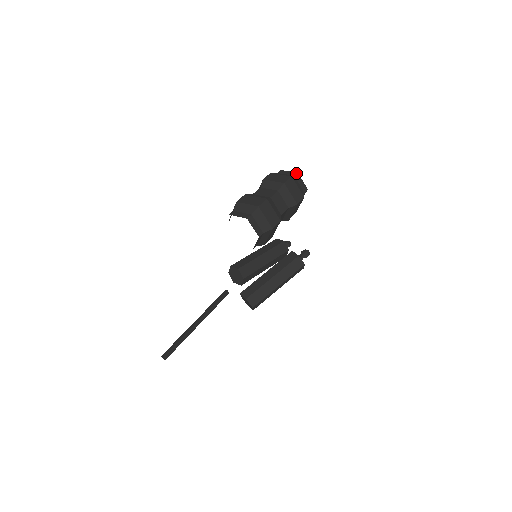
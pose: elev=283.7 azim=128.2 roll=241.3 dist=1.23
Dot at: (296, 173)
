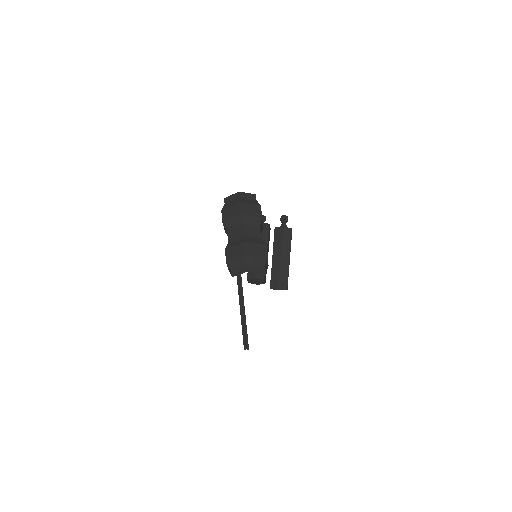
Dot at: (238, 193)
